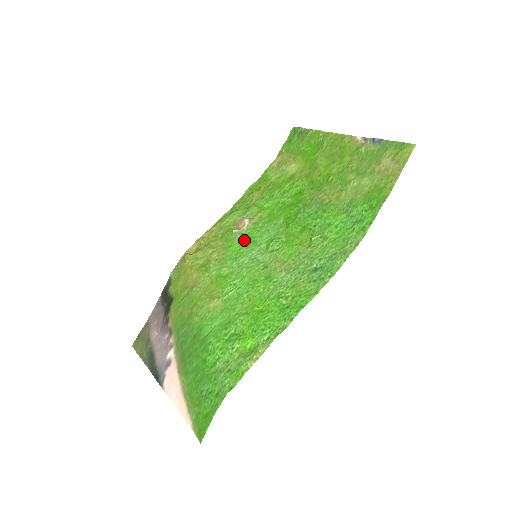
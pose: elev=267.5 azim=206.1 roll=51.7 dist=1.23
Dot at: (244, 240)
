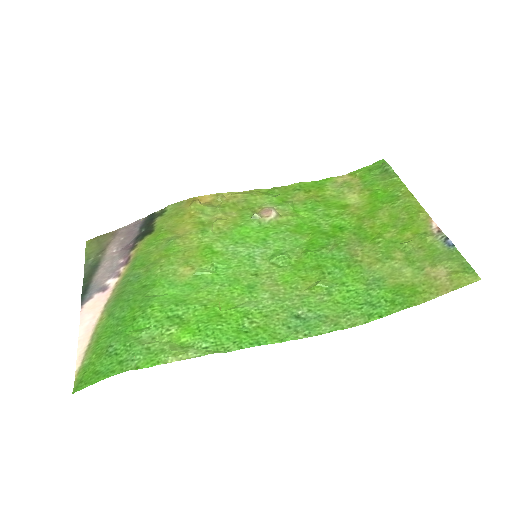
Dot at: (257, 231)
